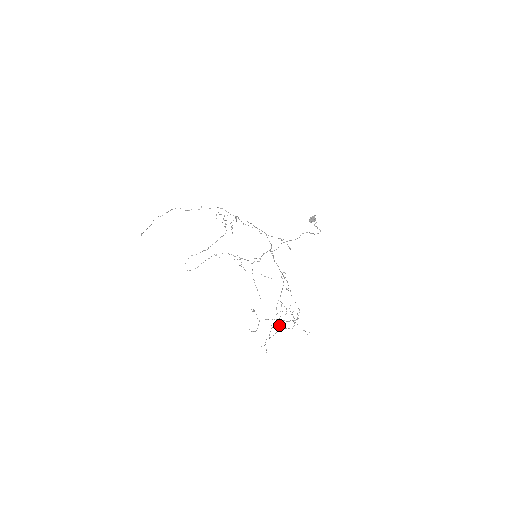
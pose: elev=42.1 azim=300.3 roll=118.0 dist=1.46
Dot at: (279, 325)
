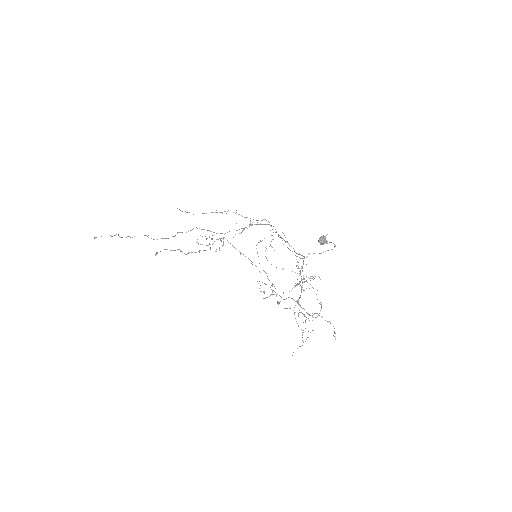
Dot at: occluded
